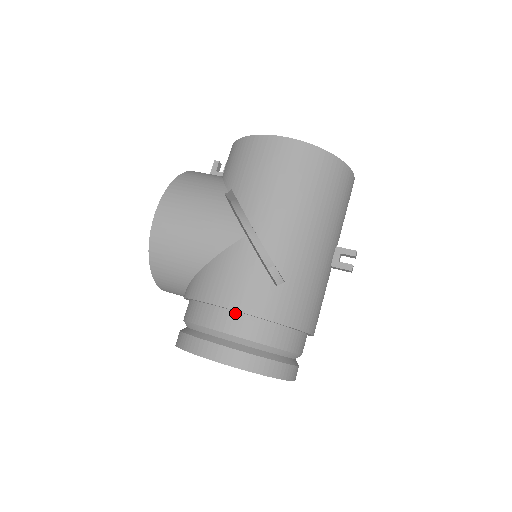
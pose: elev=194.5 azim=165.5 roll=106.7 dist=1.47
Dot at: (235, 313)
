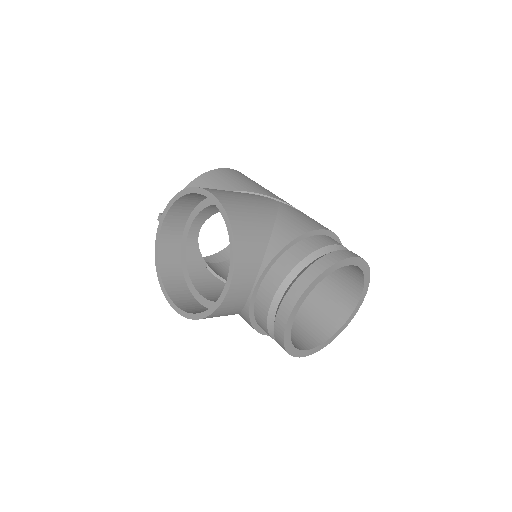
Dot at: (326, 236)
